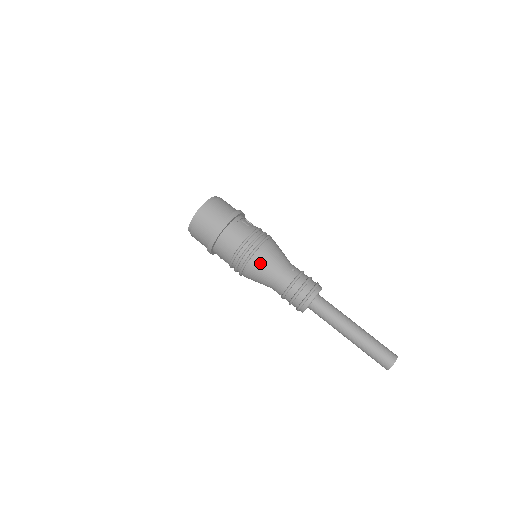
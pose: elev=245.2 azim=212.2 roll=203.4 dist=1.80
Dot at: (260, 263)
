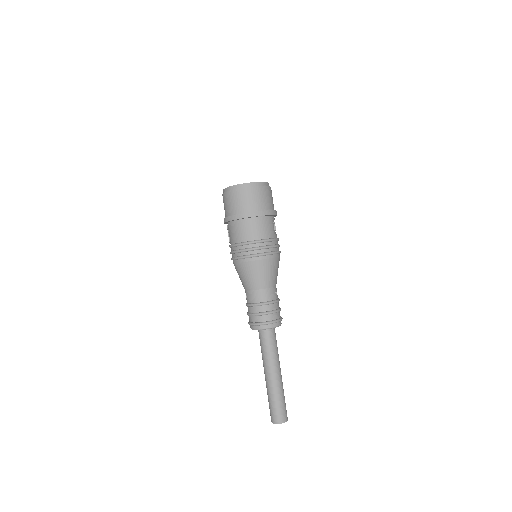
Dot at: (262, 266)
